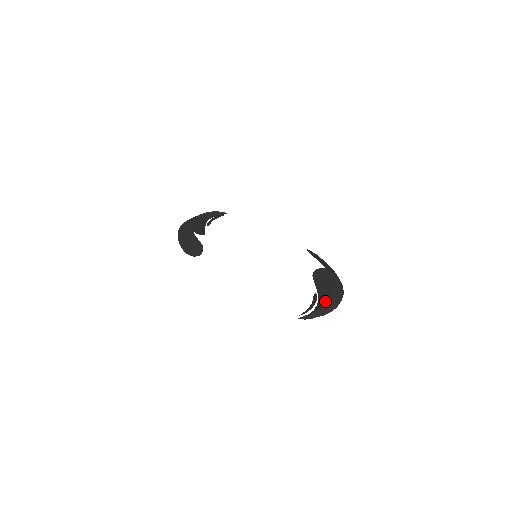
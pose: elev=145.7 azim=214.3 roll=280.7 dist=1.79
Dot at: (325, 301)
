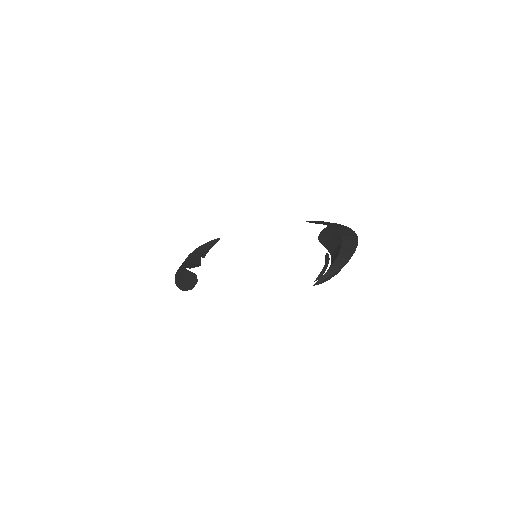
Dot at: (337, 254)
